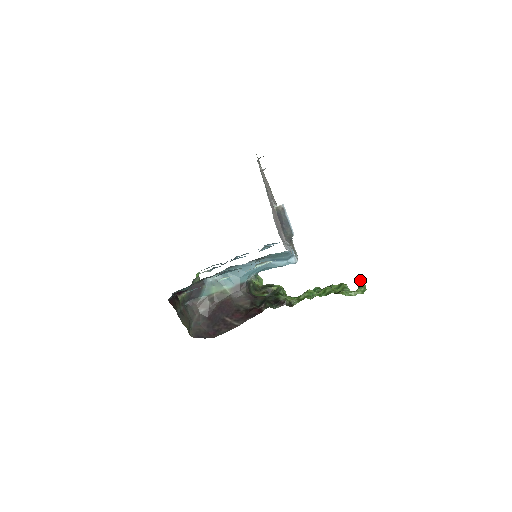
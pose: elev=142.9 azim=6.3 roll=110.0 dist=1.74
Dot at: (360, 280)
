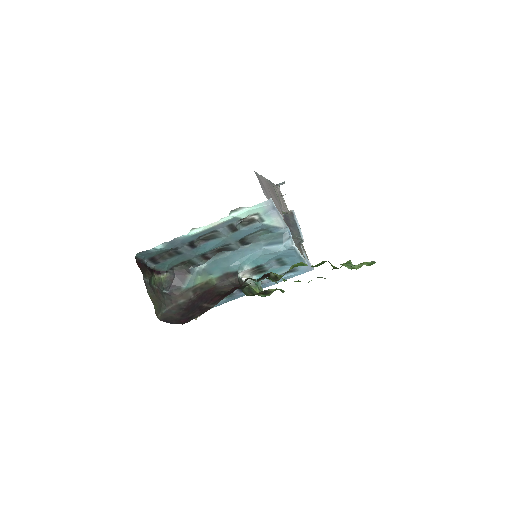
Dot at: occluded
